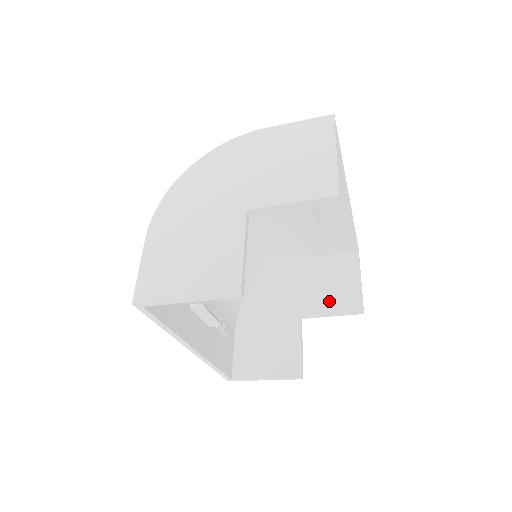
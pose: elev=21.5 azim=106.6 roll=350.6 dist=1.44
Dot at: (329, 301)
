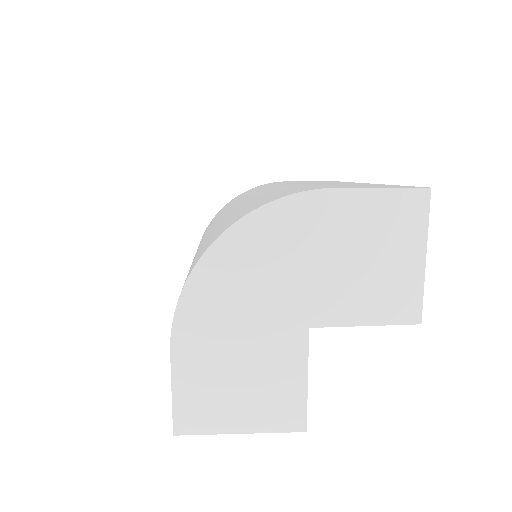
Dot at: occluded
